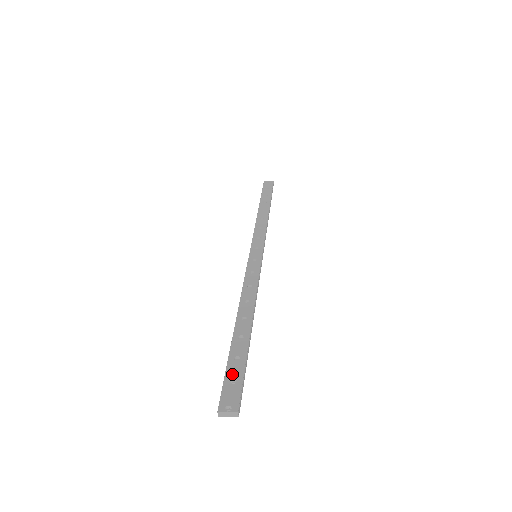
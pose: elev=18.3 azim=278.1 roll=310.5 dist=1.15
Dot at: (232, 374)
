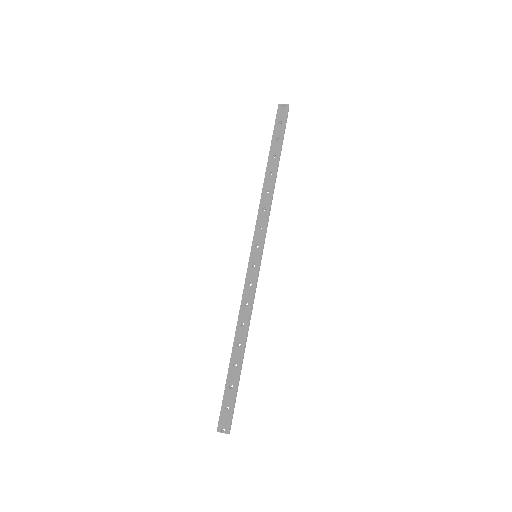
Dot at: (227, 401)
